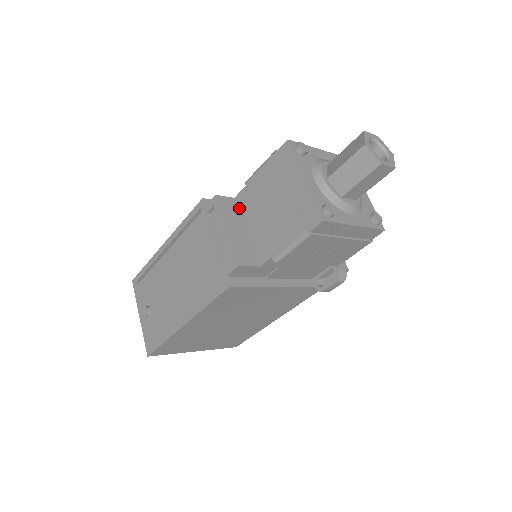
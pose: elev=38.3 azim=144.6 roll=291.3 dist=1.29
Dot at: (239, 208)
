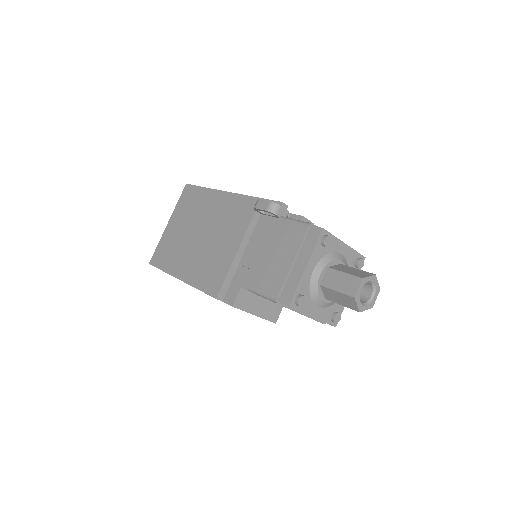
Dot at: (249, 291)
